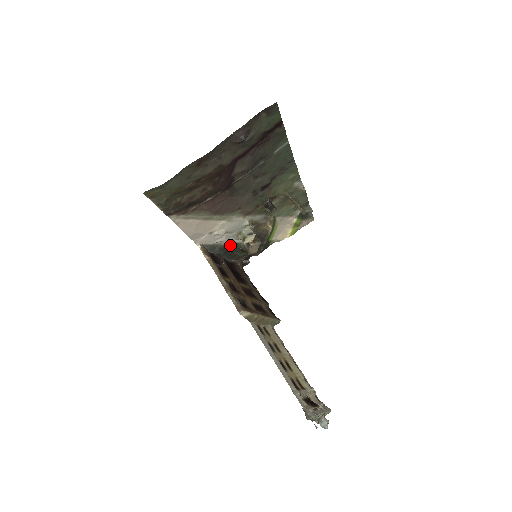
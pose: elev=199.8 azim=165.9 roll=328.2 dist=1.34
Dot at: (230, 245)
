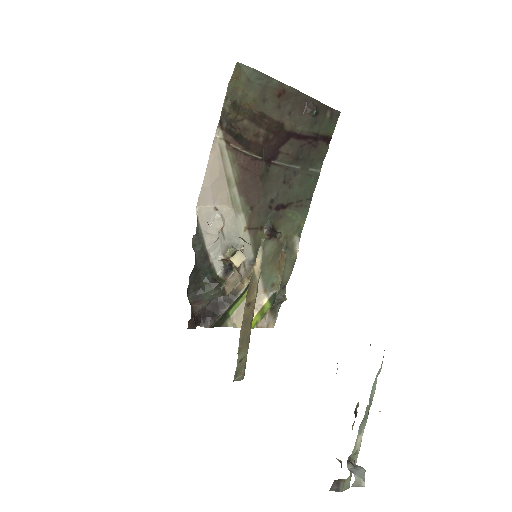
Dot at: (208, 261)
